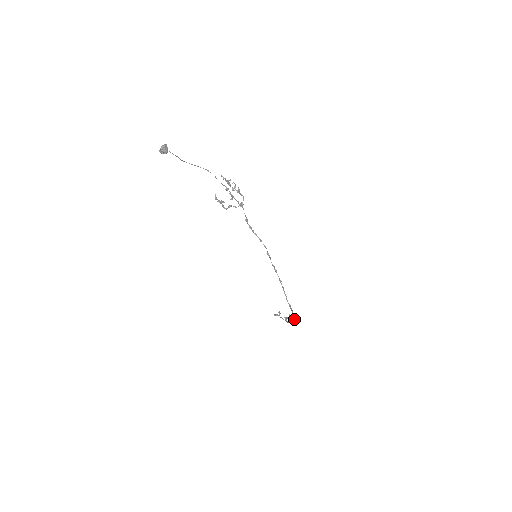
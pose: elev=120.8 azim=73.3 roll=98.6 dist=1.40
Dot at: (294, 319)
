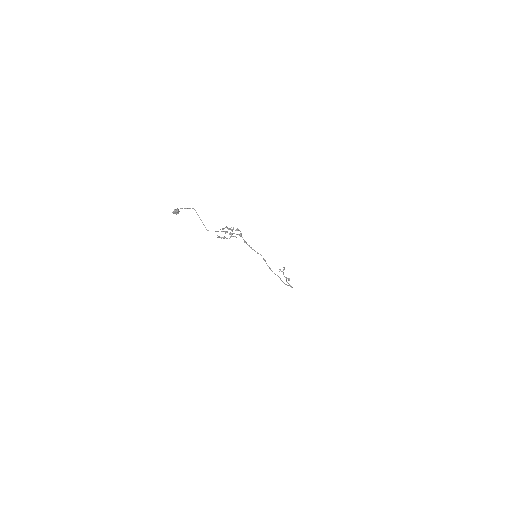
Dot at: occluded
